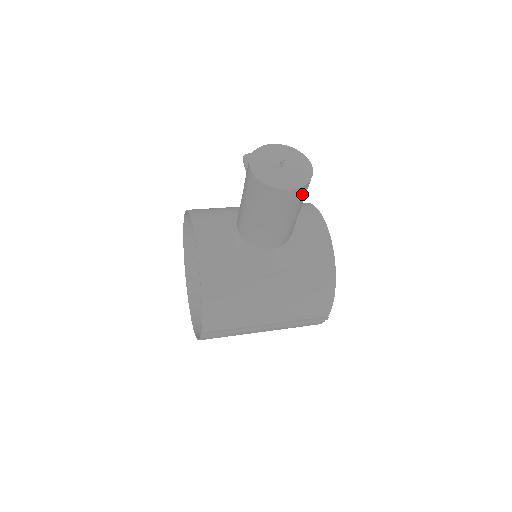
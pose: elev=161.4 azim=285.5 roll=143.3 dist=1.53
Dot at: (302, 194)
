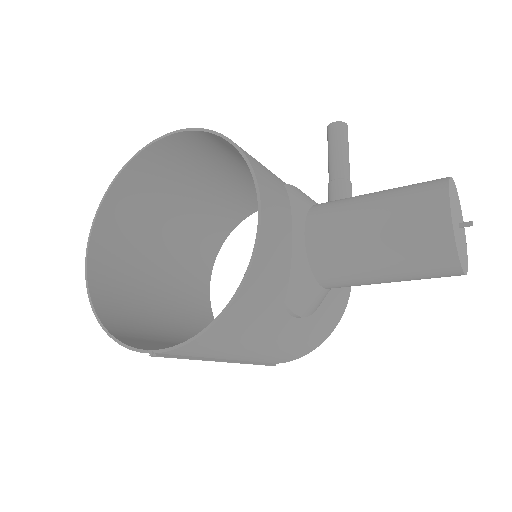
Dot at: occluded
